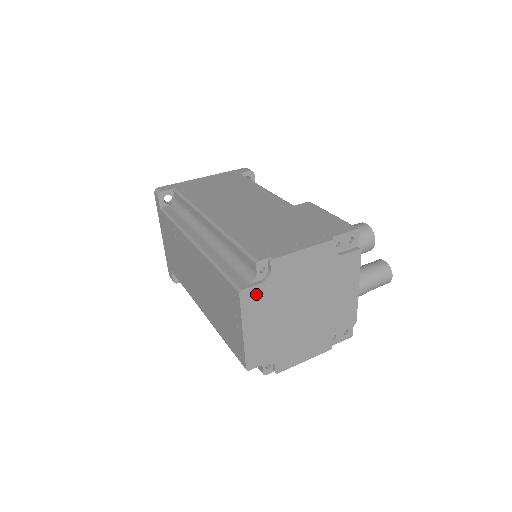
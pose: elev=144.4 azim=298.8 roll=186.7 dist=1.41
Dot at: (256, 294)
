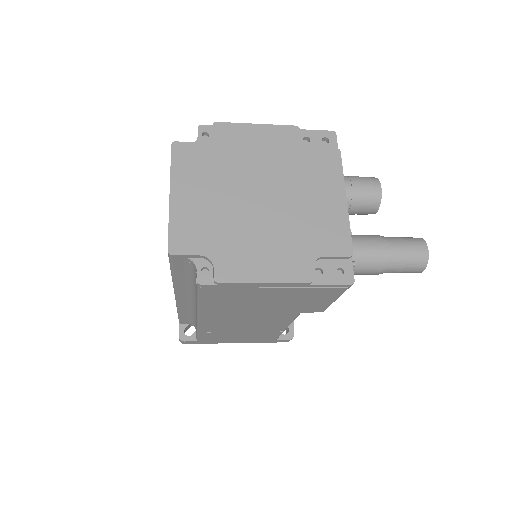
Dot at: (193, 153)
